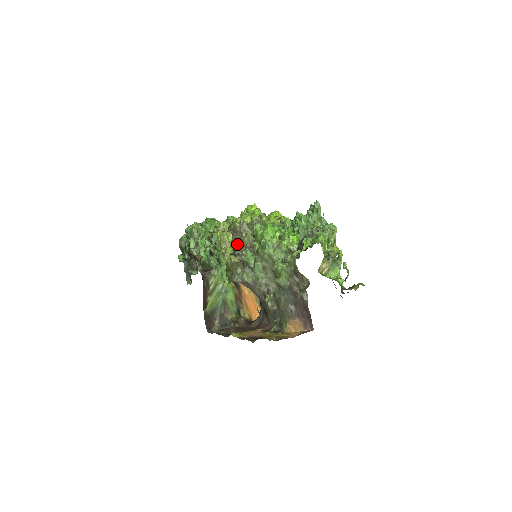
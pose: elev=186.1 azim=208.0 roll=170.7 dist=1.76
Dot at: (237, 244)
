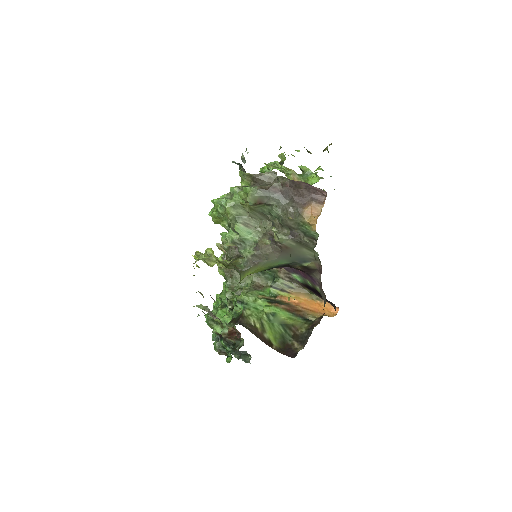
Dot at: (243, 279)
